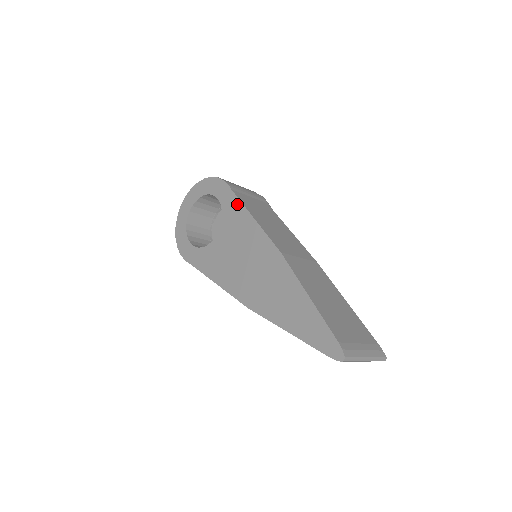
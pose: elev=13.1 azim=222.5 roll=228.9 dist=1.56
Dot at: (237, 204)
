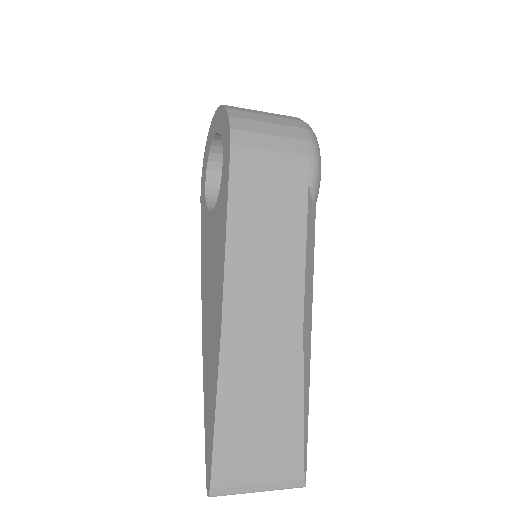
Dot at: (225, 200)
